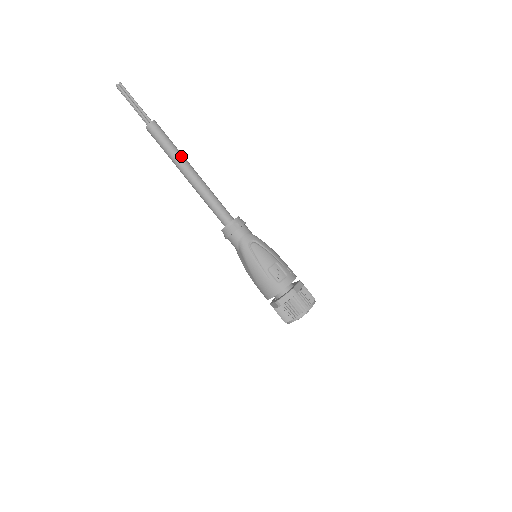
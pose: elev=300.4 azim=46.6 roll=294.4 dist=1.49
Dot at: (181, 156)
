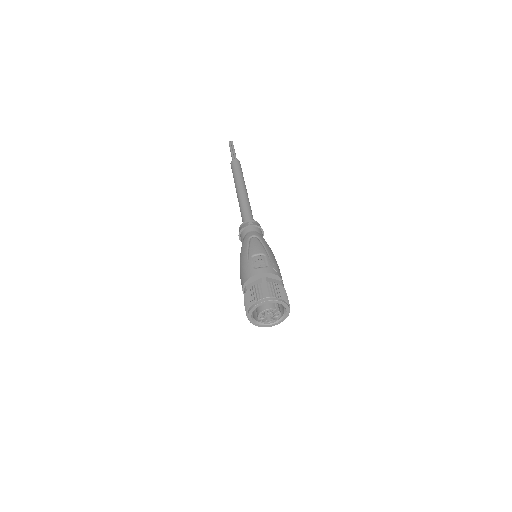
Dot at: (242, 179)
